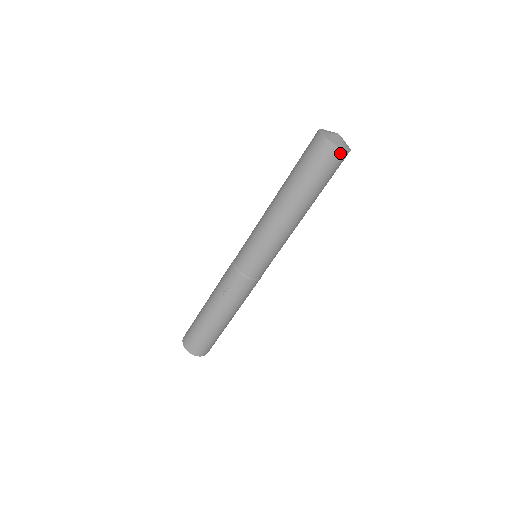
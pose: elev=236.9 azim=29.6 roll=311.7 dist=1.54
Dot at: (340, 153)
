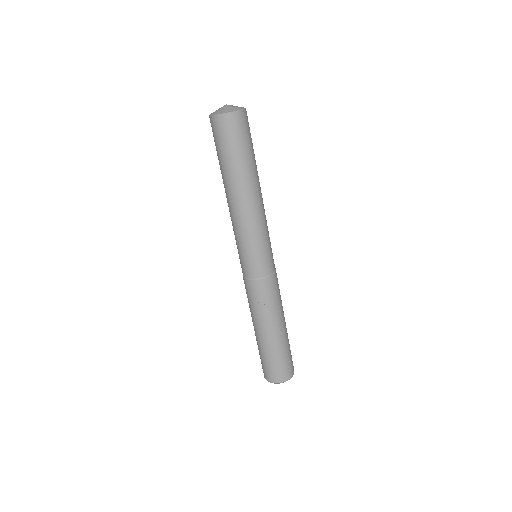
Dot at: (245, 114)
